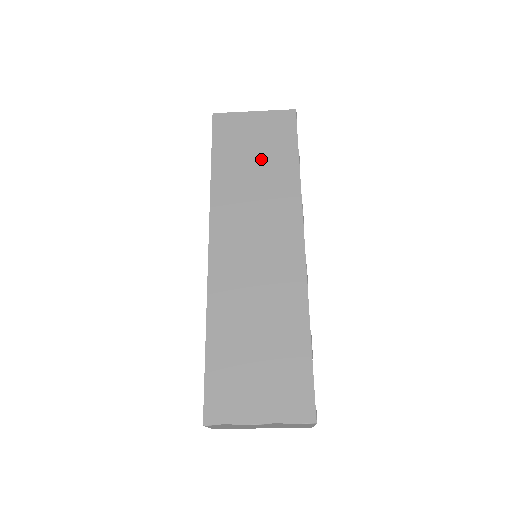
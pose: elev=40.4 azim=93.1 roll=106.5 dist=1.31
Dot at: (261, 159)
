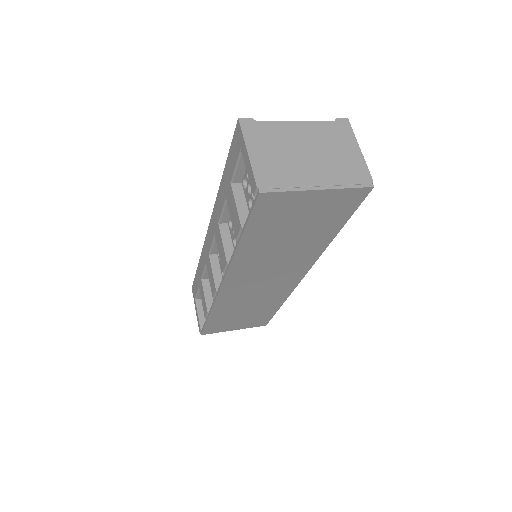
Dot at: (299, 234)
